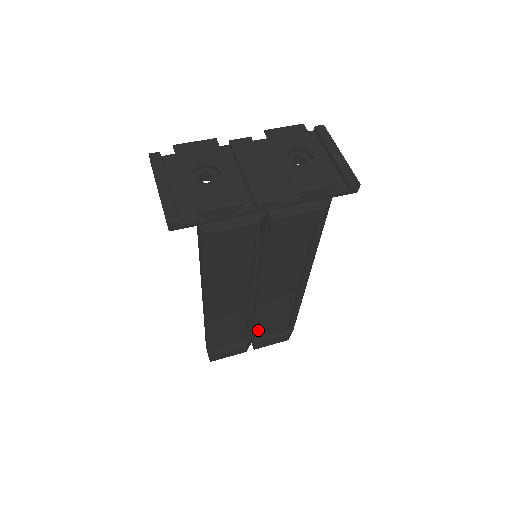
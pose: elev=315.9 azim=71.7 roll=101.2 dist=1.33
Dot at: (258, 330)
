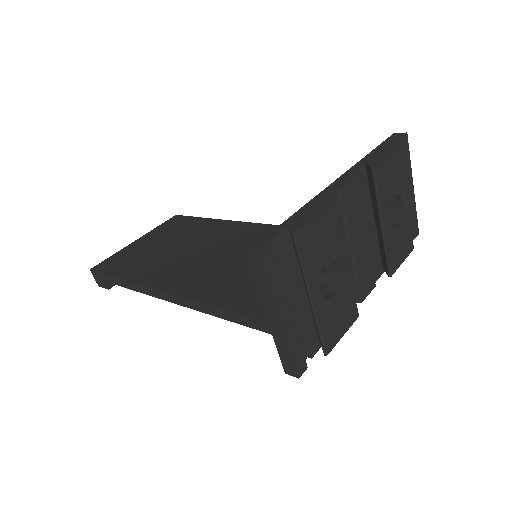
Dot at: occluded
